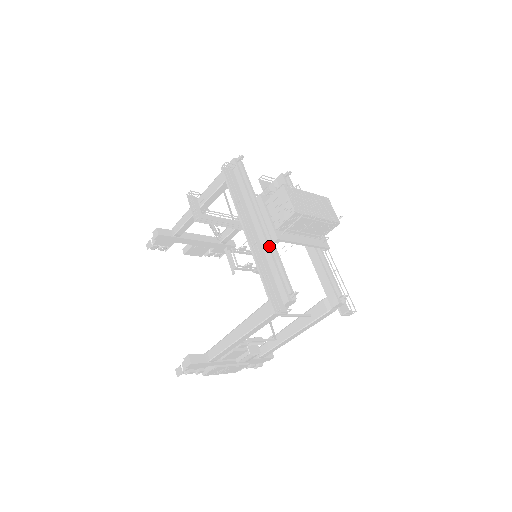
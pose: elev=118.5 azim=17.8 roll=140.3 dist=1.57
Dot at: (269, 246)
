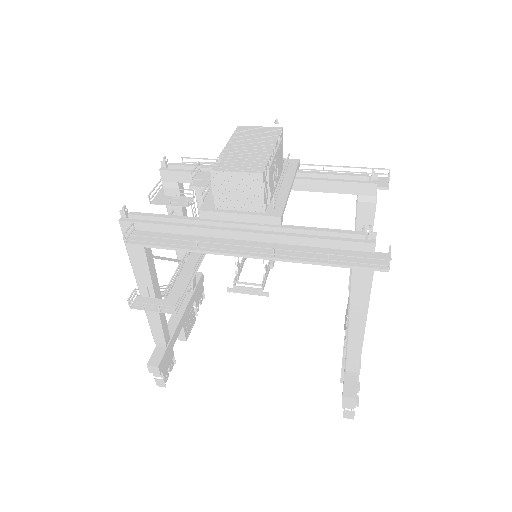
Dot at: (281, 233)
